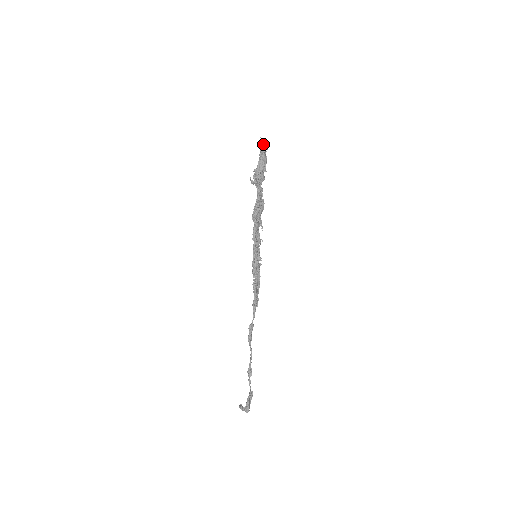
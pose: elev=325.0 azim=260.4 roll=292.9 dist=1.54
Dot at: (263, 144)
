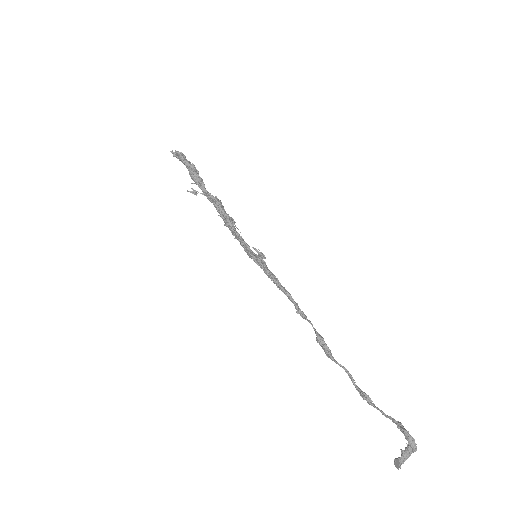
Dot at: (178, 152)
